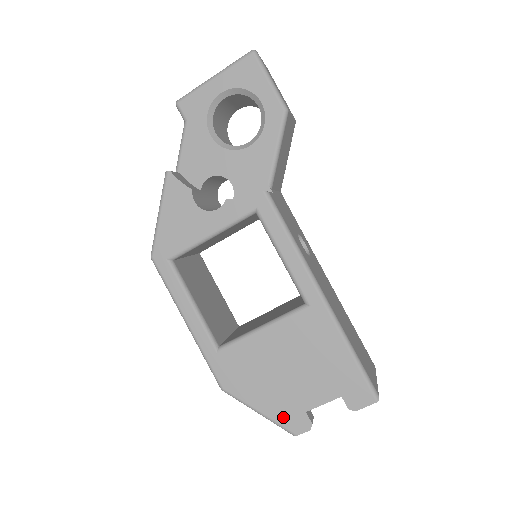
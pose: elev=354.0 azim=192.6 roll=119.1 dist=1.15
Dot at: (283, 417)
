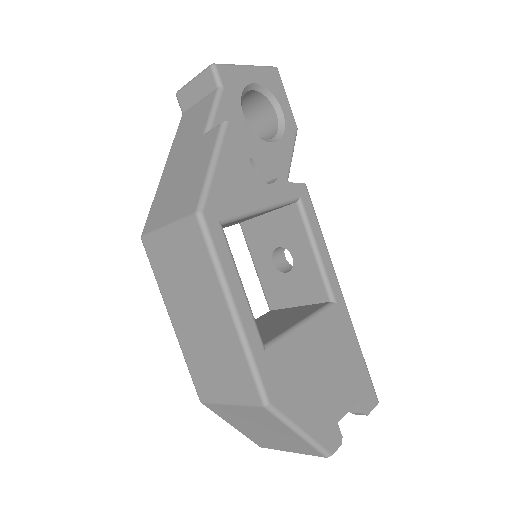
Dot at: (322, 433)
